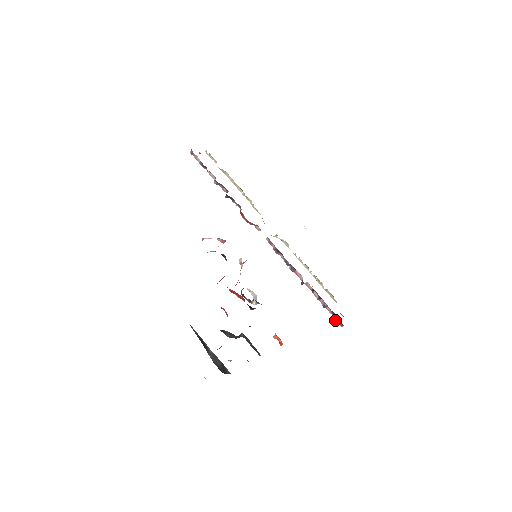
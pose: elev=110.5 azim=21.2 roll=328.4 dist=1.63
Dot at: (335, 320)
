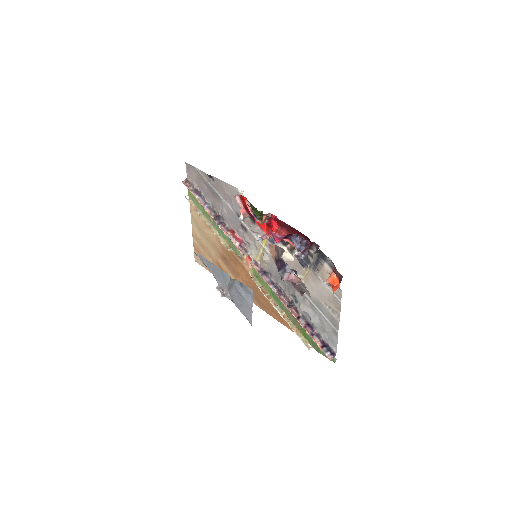
Dot at: (324, 350)
